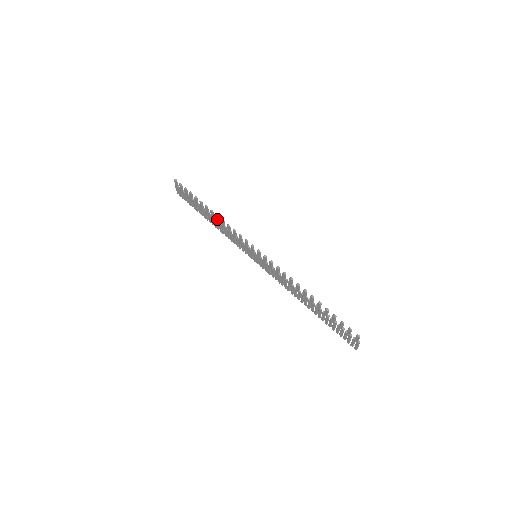
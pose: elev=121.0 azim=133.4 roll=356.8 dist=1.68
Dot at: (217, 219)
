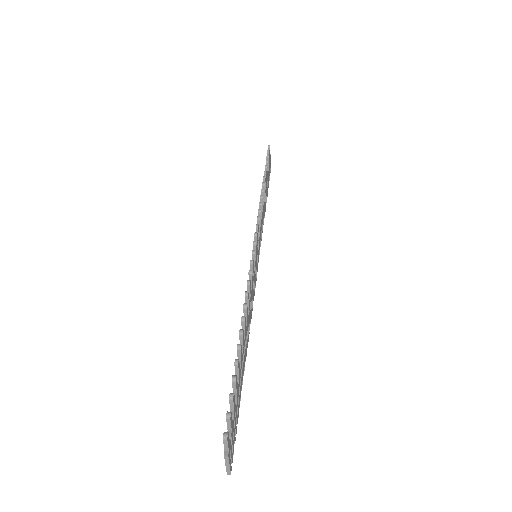
Dot at: occluded
